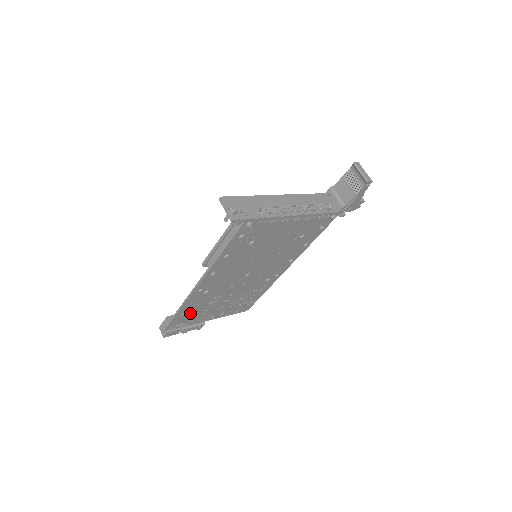
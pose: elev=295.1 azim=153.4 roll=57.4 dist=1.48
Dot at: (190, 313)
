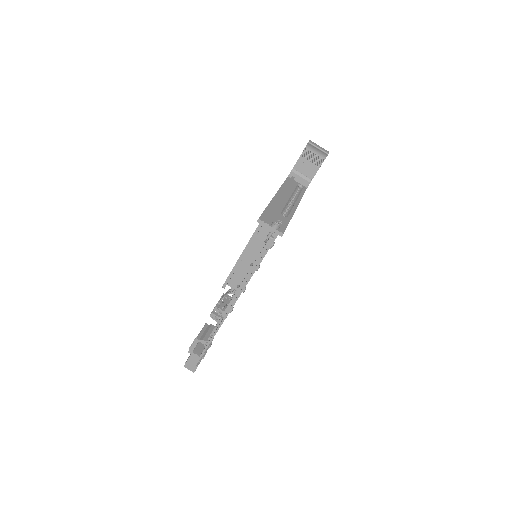
Dot at: occluded
